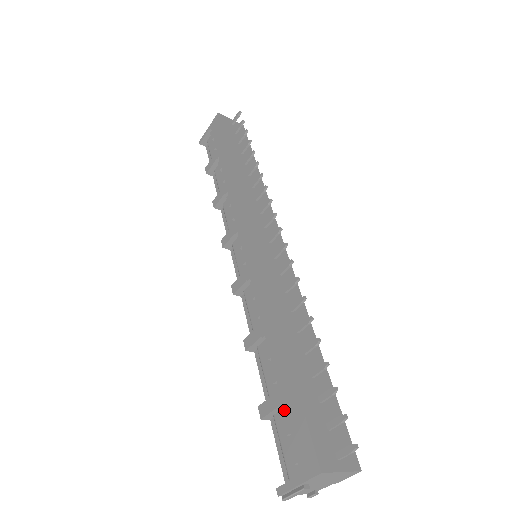
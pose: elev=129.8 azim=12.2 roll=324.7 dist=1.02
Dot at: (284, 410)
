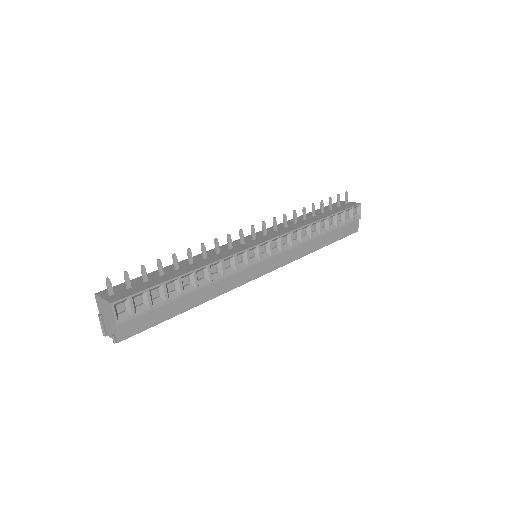
Dot at: occluded
